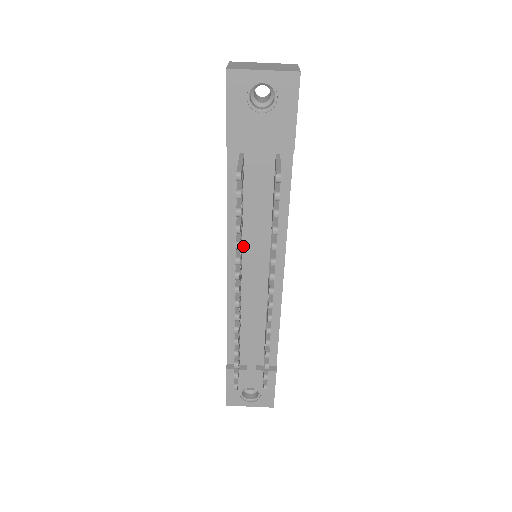
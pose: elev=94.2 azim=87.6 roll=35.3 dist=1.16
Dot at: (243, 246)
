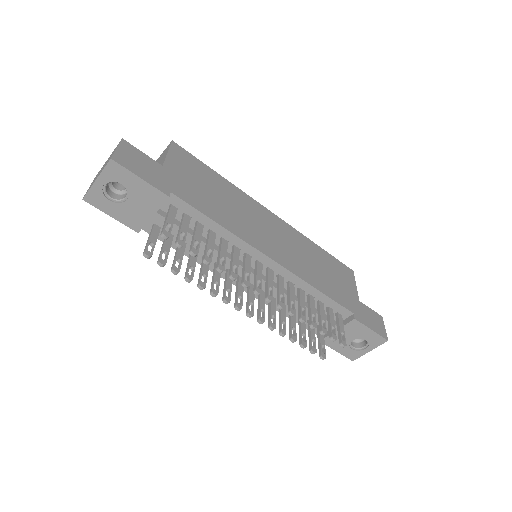
Dot at: (227, 268)
